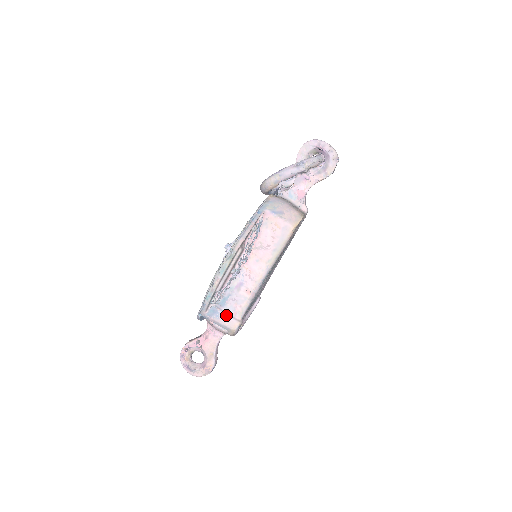
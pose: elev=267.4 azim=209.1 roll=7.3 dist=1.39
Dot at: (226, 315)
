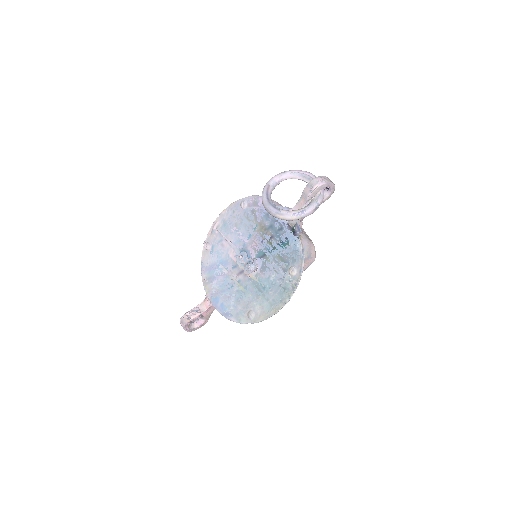
Dot at: occluded
